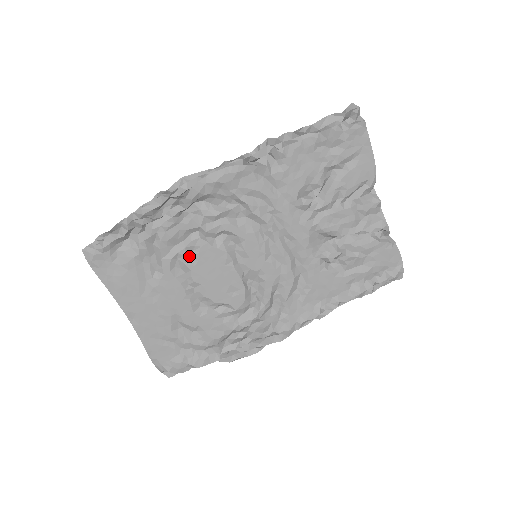
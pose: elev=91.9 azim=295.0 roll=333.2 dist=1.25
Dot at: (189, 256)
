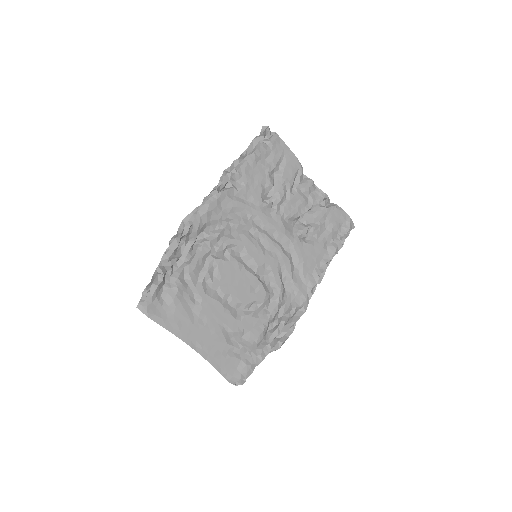
Dot at: (213, 276)
